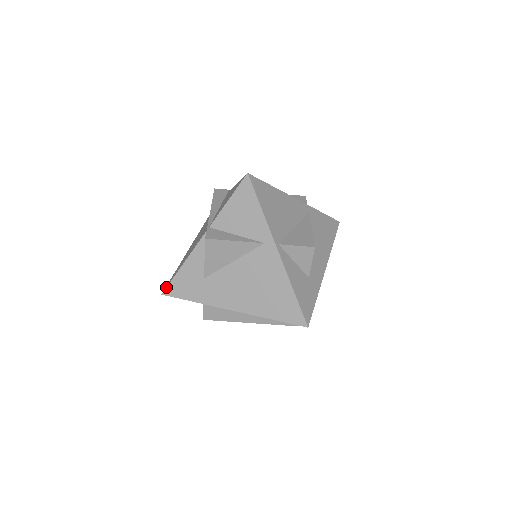
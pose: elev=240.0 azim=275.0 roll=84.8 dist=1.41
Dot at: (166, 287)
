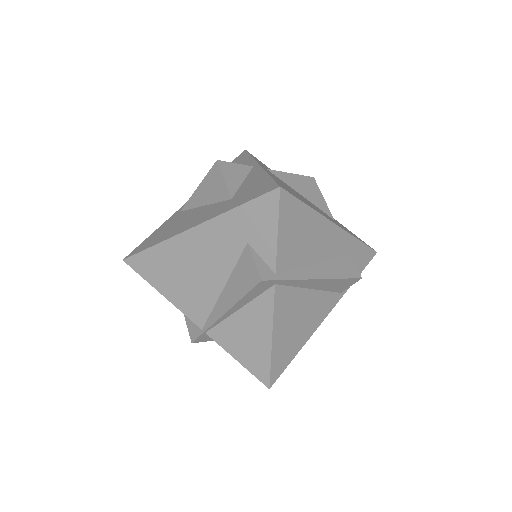
Dot at: occluded
